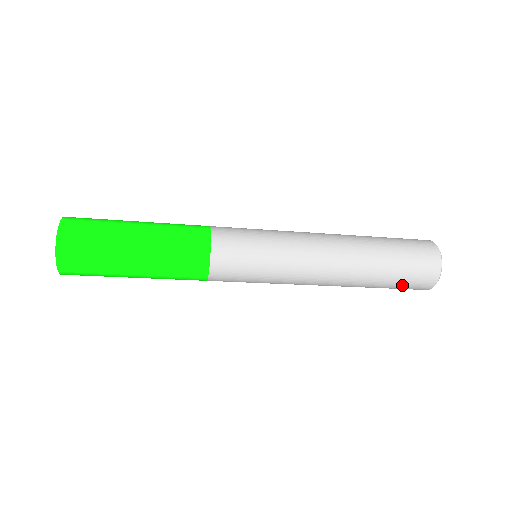
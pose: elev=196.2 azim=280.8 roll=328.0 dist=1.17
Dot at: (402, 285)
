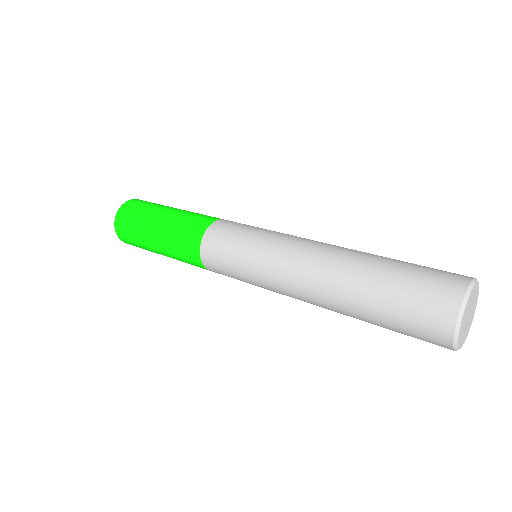
Dot at: (405, 334)
